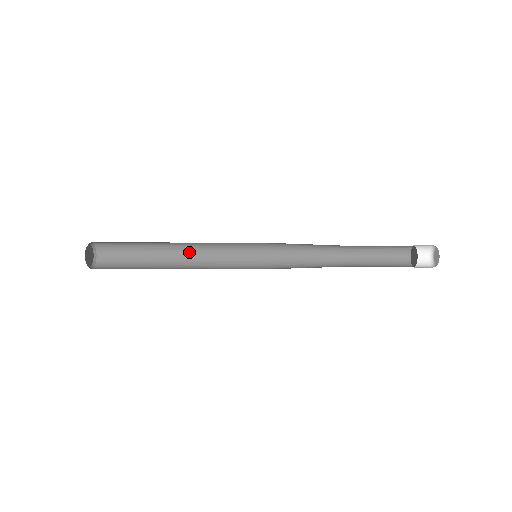
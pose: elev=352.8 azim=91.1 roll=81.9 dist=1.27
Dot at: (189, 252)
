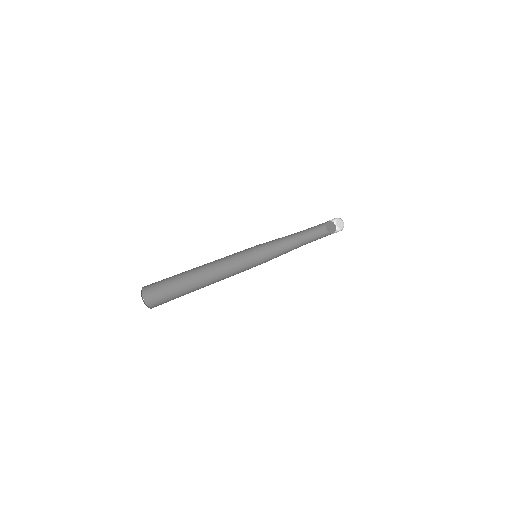
Dot at: (211, 262)
